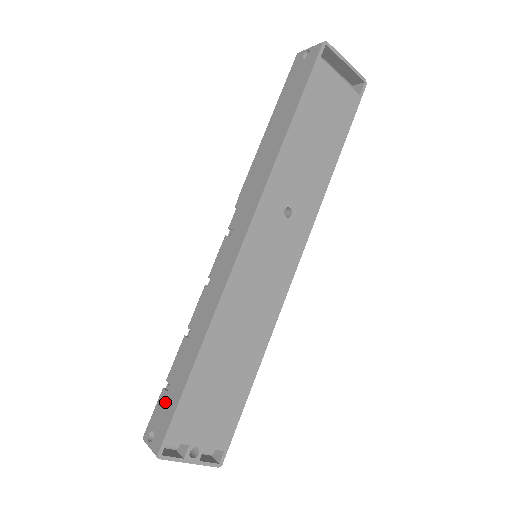
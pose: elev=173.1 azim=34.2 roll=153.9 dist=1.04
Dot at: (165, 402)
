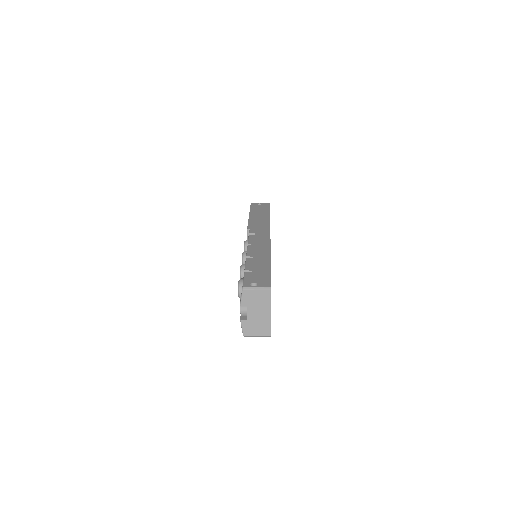
Dot at: (255, 274)
